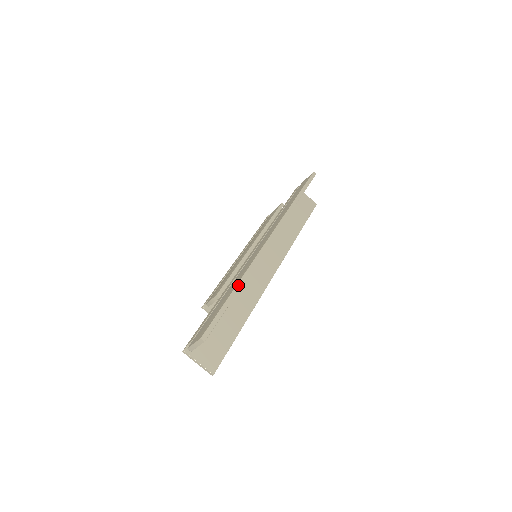
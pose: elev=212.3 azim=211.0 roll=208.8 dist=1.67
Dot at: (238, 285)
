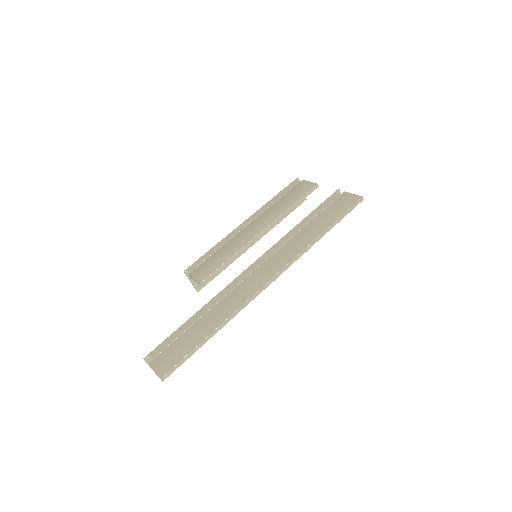
Dot at: (217, 329)
